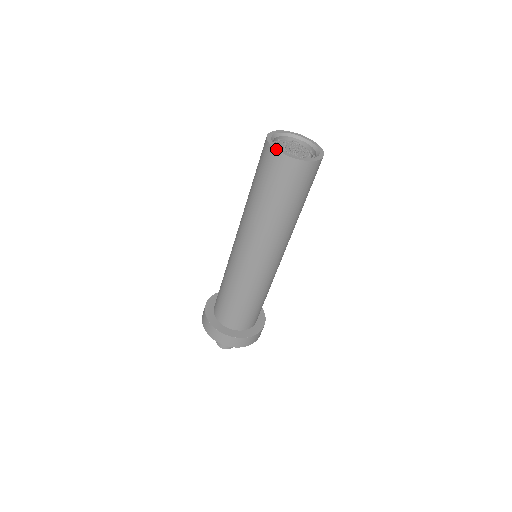
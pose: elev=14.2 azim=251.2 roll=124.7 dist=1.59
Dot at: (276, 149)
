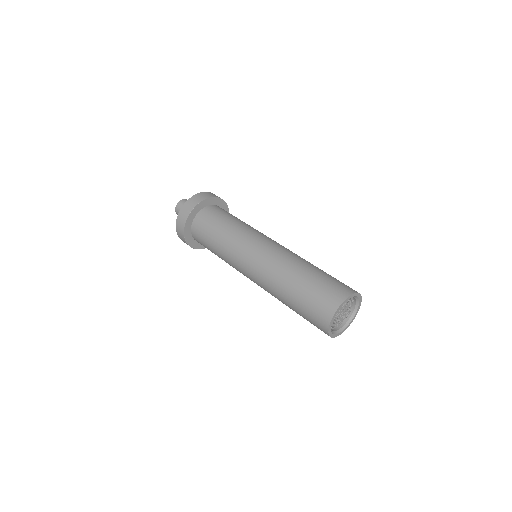
Dot at: (329, 333)
